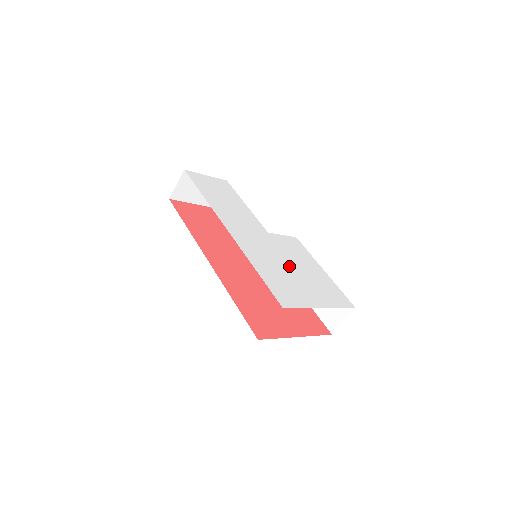
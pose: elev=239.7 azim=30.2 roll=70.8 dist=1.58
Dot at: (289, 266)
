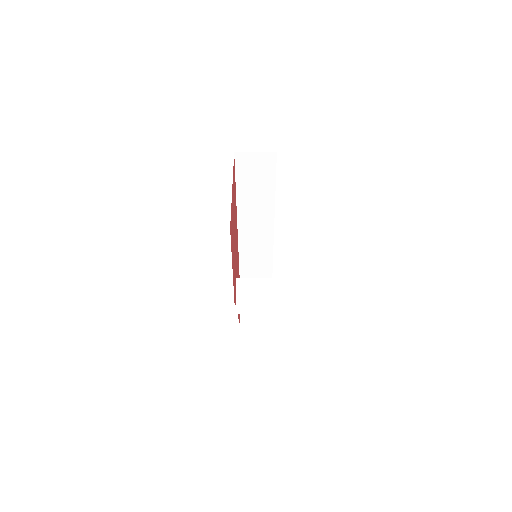
Dot at: occluded
